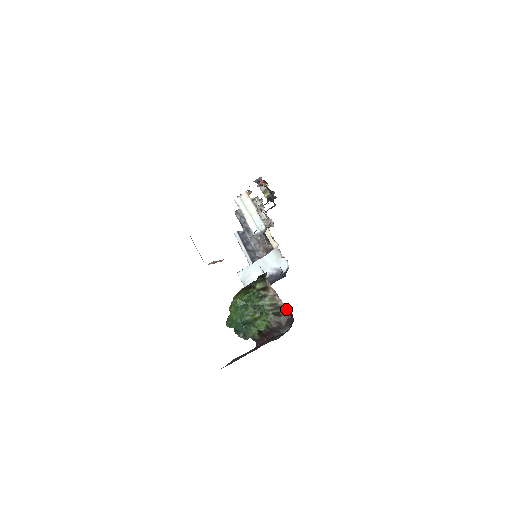
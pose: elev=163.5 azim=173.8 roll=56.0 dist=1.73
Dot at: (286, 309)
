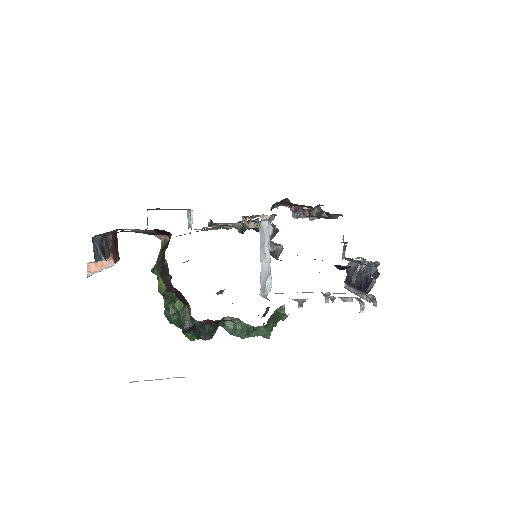
Dot at: occluded
